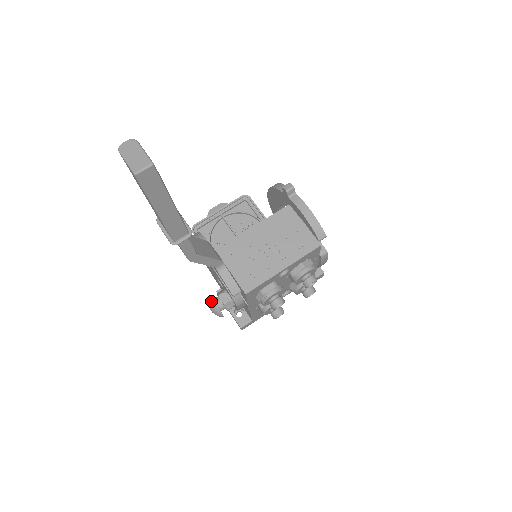
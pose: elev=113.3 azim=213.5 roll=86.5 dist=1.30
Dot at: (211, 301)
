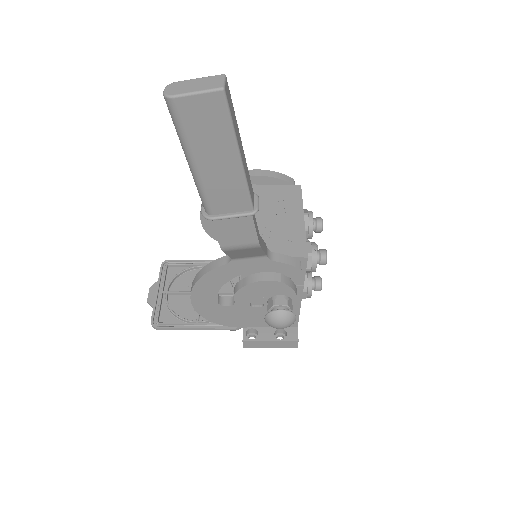
Dot at: (276, 313)
